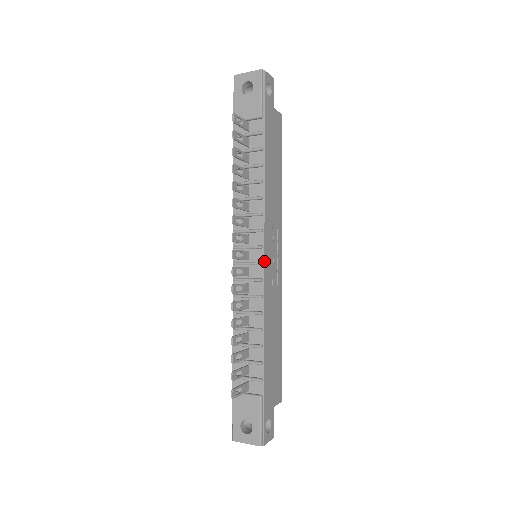
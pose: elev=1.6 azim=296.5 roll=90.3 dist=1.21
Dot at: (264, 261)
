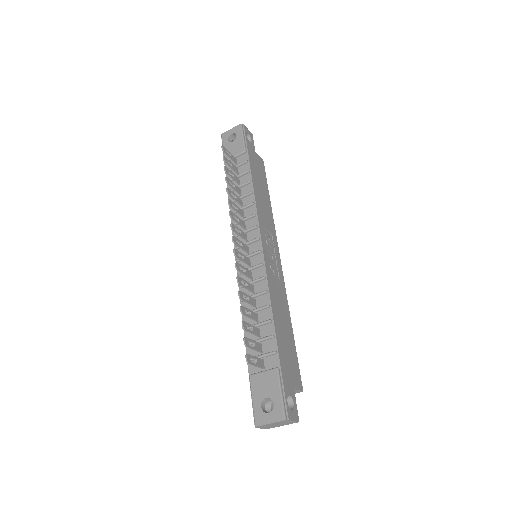
Dot at: (262, 249)
